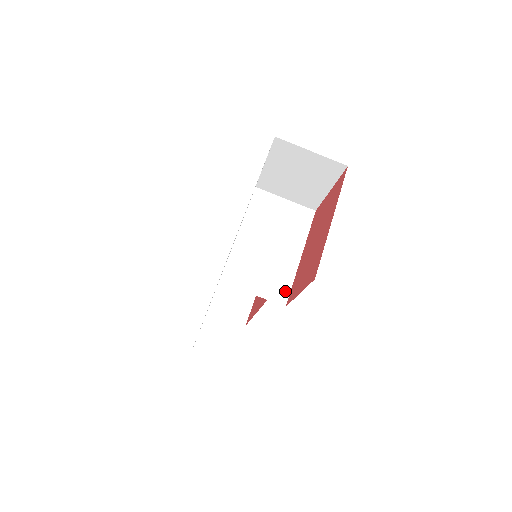
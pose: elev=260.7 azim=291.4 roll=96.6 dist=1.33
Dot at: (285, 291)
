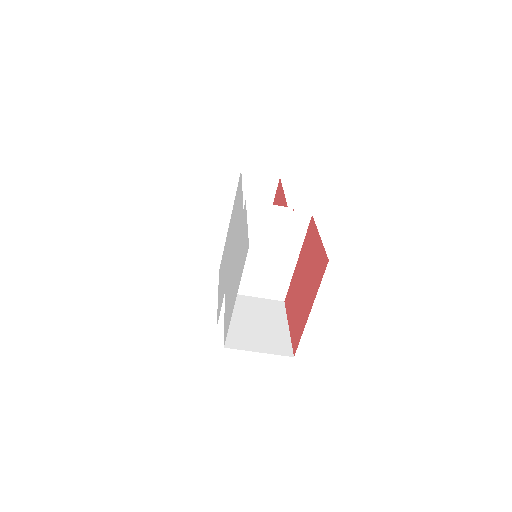
Dot at: (283, 290)
